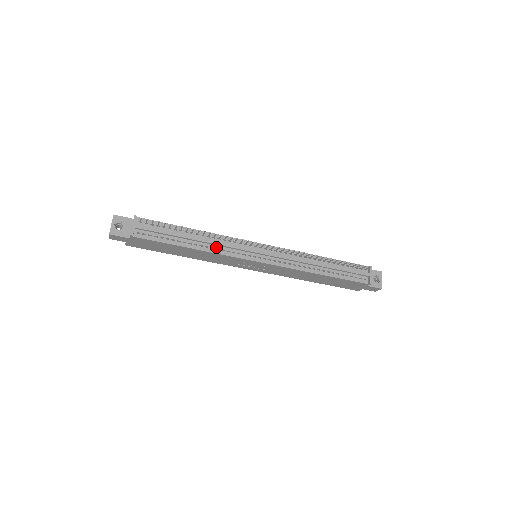
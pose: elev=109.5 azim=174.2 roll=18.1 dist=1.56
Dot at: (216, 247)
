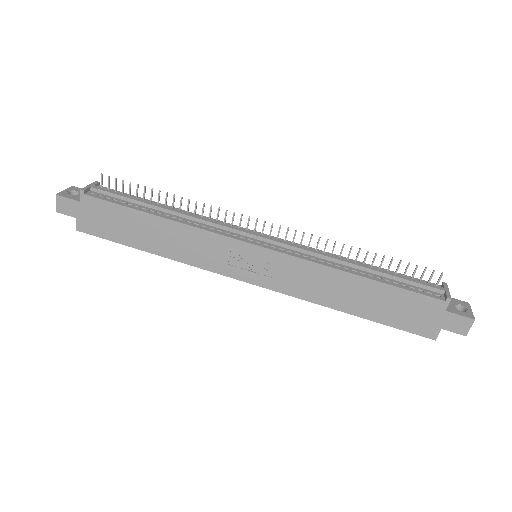
Dot at: (195, 222)
